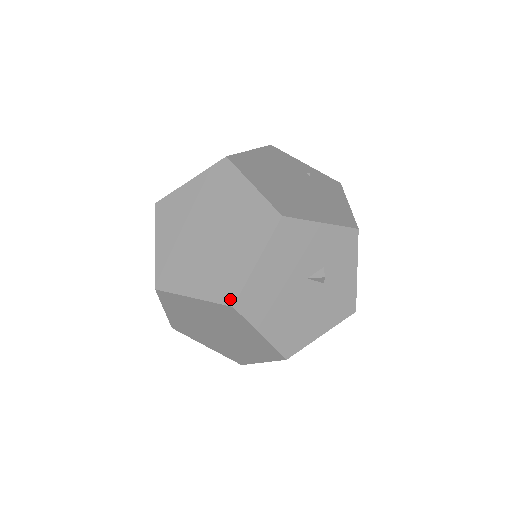
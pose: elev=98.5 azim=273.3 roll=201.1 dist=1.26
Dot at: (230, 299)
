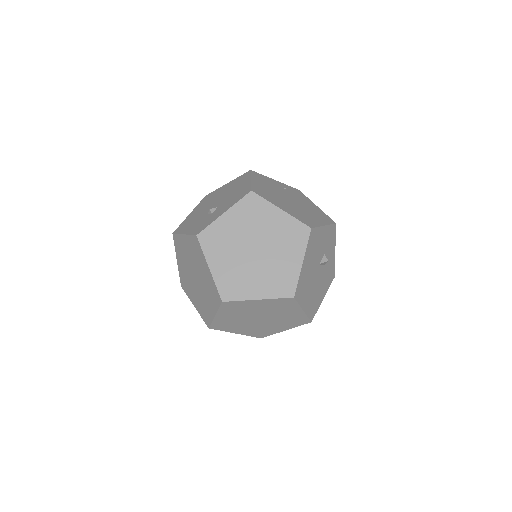
Dot at: (290, 293)
